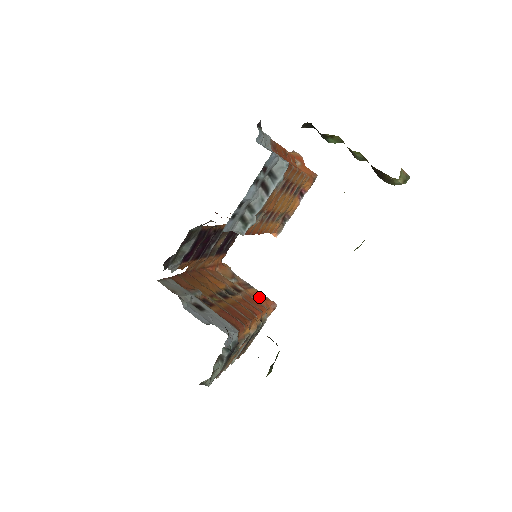
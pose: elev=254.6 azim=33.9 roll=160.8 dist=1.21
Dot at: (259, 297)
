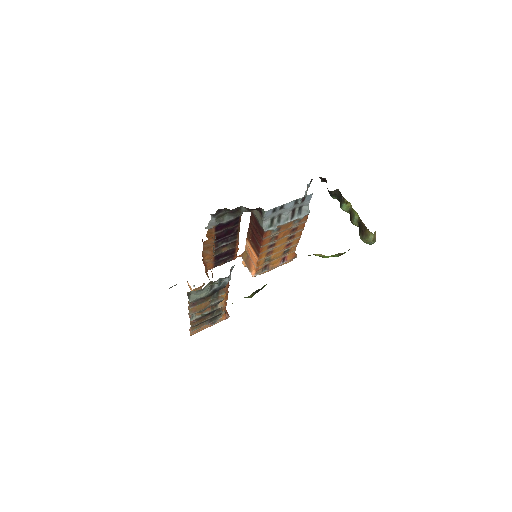
Dot at: occluded
